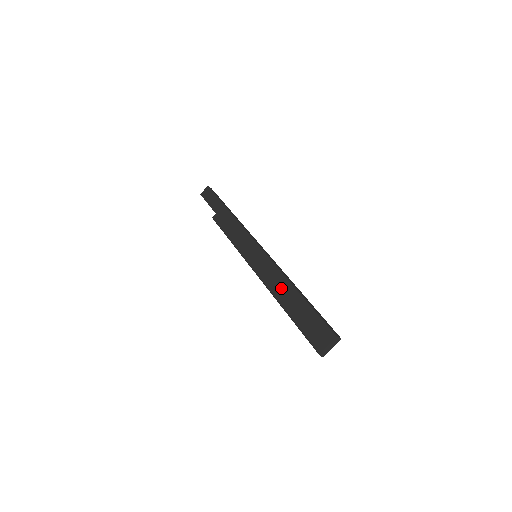
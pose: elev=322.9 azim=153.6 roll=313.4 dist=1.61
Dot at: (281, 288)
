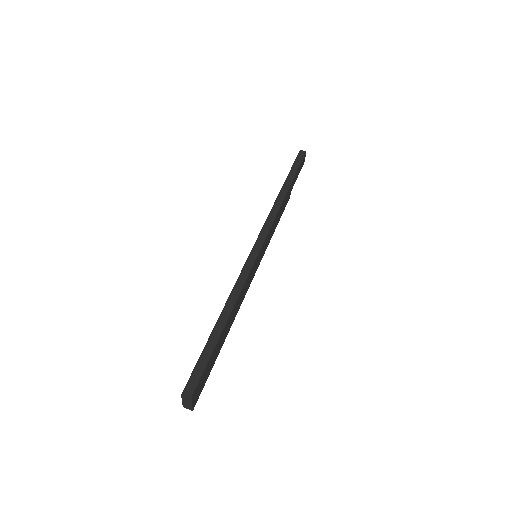
Dot at: occluded
